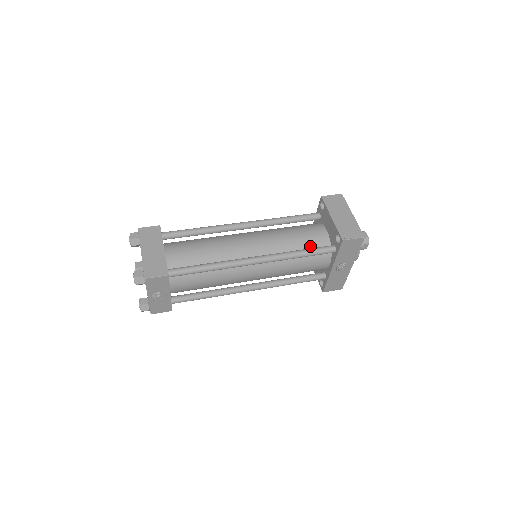
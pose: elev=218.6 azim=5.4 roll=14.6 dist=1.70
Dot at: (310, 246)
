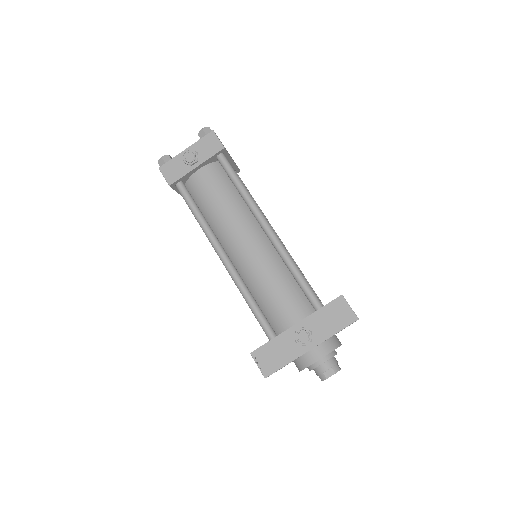
Dot at: occluded
